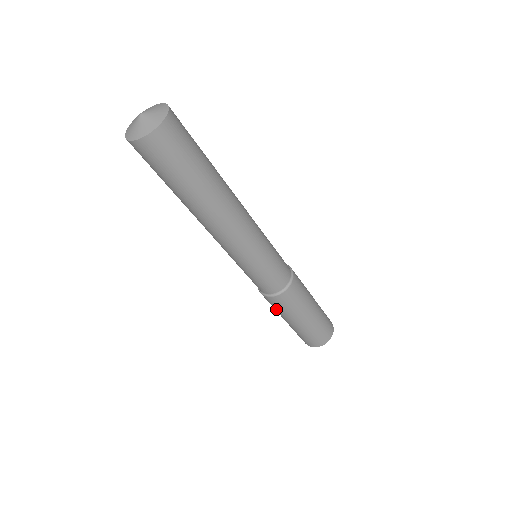
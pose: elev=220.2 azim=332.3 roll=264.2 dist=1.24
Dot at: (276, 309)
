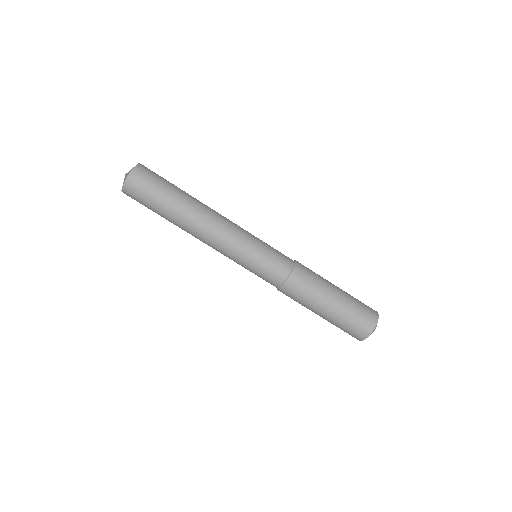
Dot at: (304, 298)
